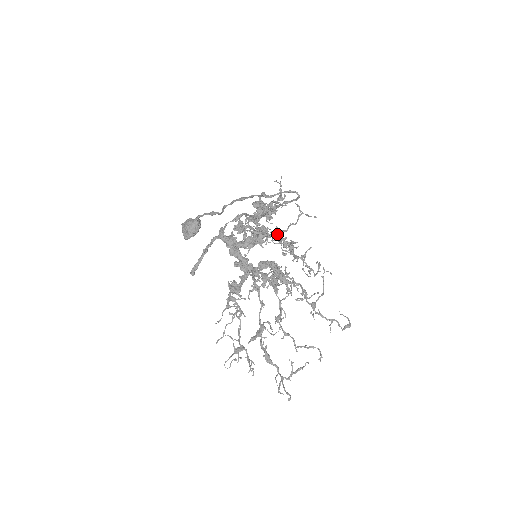
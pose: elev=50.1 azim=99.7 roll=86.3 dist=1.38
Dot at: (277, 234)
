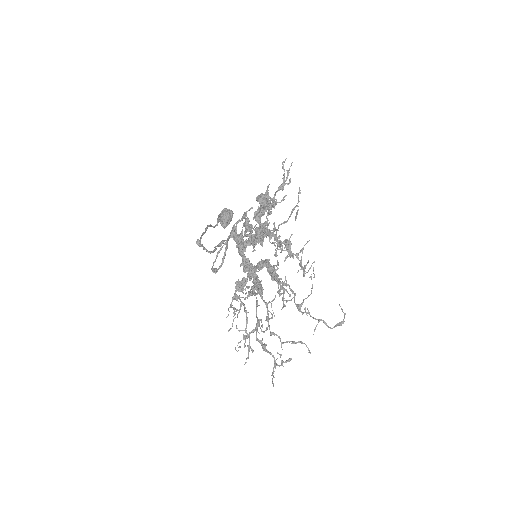
Dot at: (272, 233)
